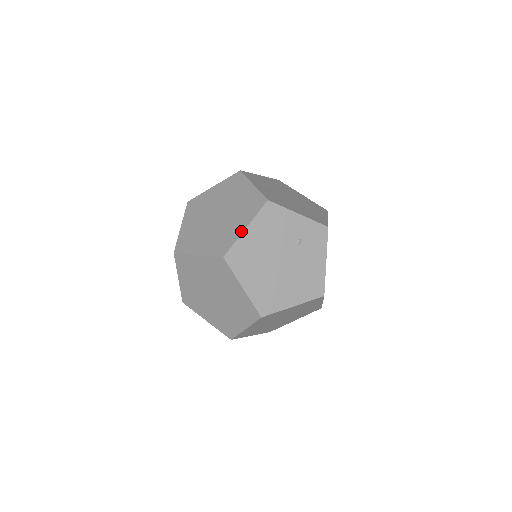
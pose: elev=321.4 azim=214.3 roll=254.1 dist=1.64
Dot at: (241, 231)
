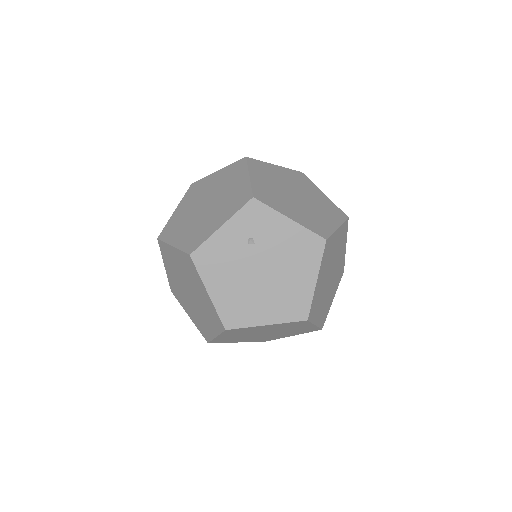
Dot at: (209, 298)
